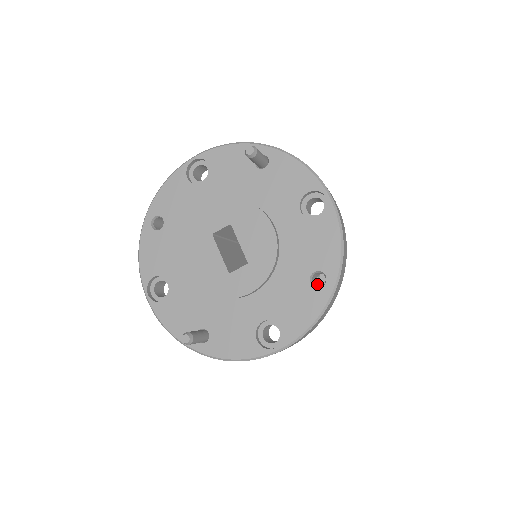
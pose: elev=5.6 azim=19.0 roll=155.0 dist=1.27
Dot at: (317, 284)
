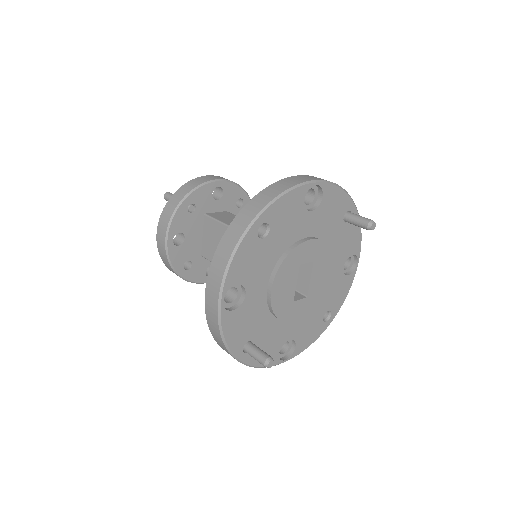
Dot at: occluded
